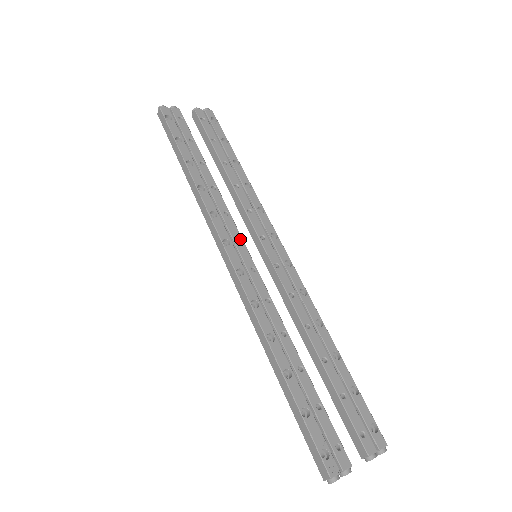
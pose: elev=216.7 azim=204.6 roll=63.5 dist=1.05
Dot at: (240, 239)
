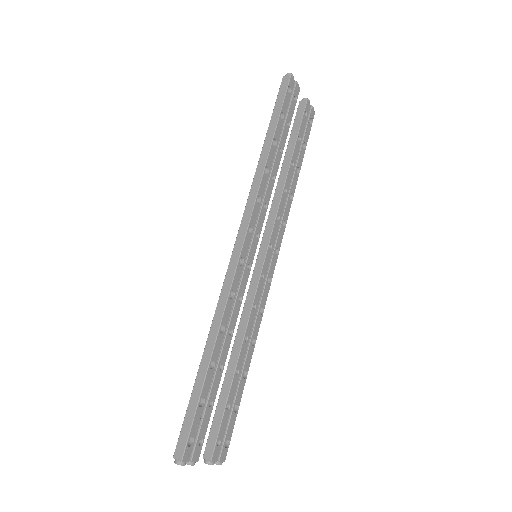
Dot at: (259, 235)
